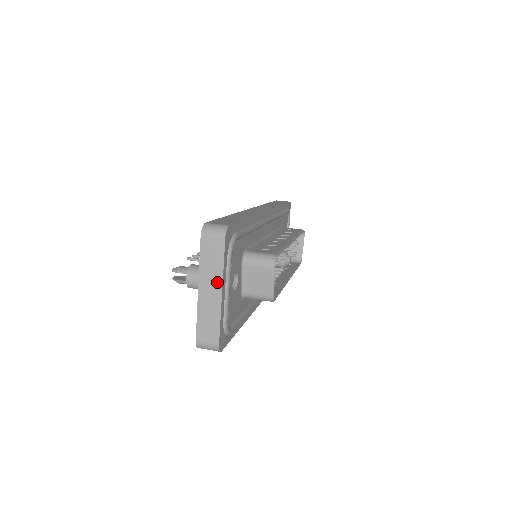
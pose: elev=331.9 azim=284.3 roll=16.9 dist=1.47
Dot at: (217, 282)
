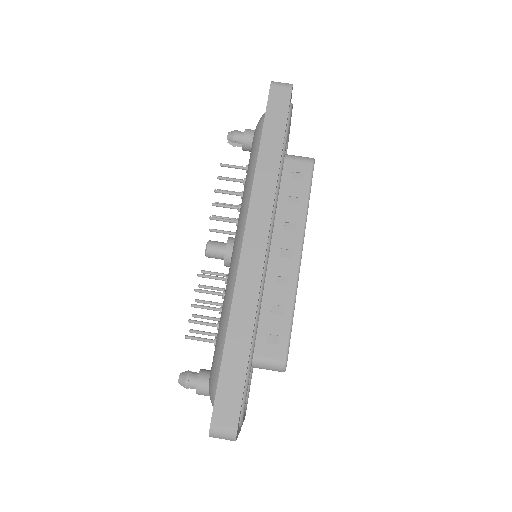
Dot at: occluded
